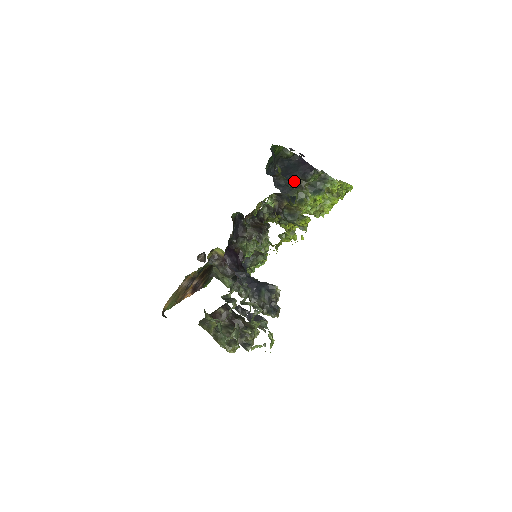
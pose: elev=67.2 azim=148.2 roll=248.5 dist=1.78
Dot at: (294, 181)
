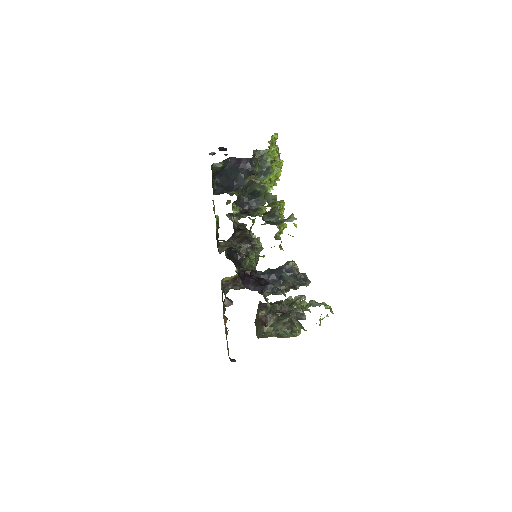
Dot at: (244, 183)
